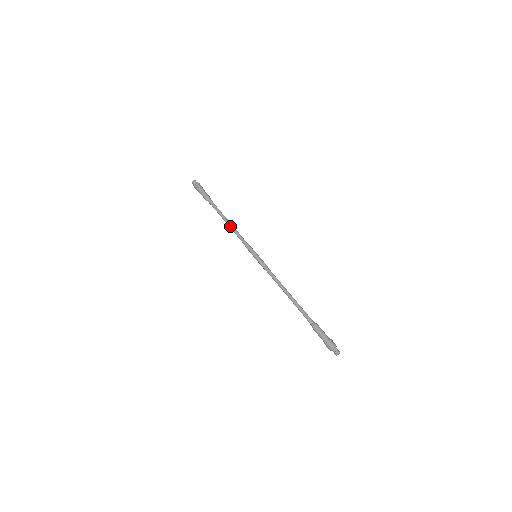
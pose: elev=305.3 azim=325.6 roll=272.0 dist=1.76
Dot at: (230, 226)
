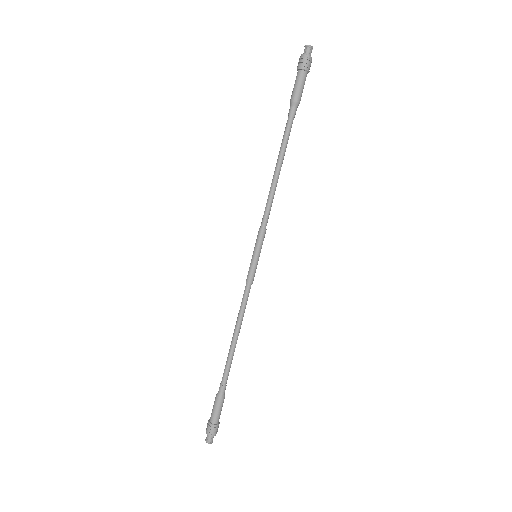
Dot at: (272, 181)
